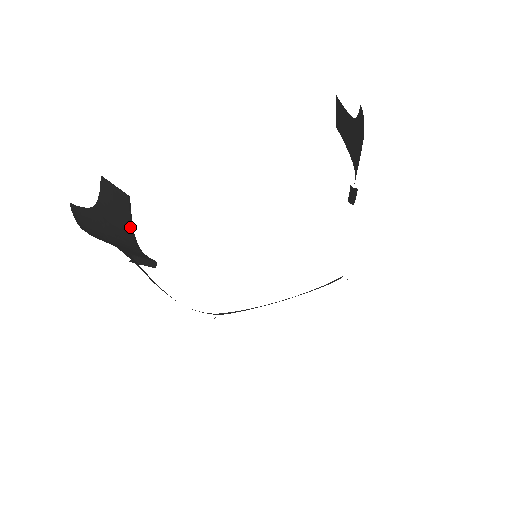
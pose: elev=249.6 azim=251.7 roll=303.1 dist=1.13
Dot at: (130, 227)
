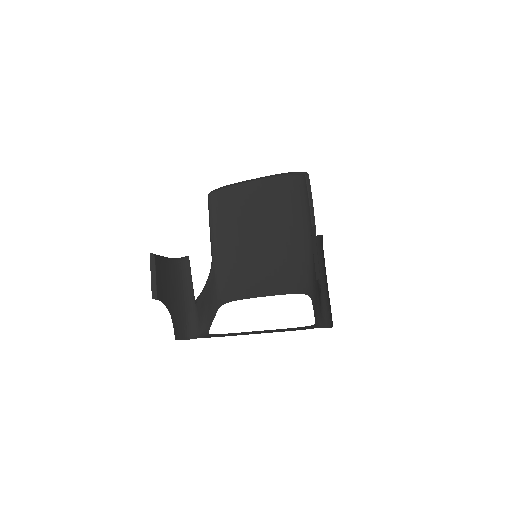
Dot at: (167, 265)
